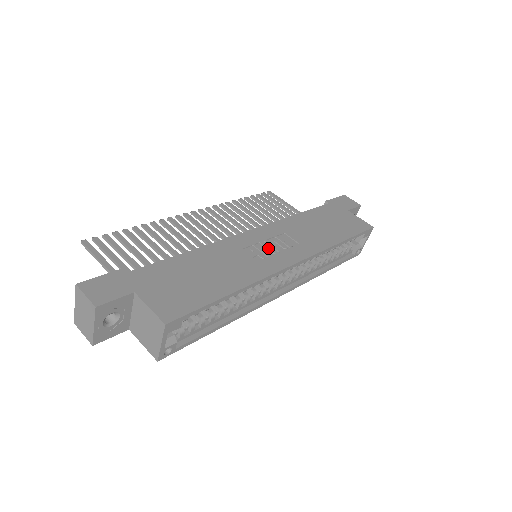
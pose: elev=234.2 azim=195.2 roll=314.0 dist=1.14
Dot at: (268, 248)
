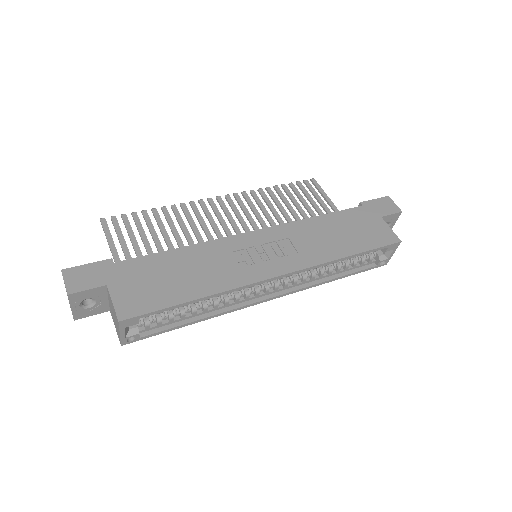
Dot at: (261, 254)
